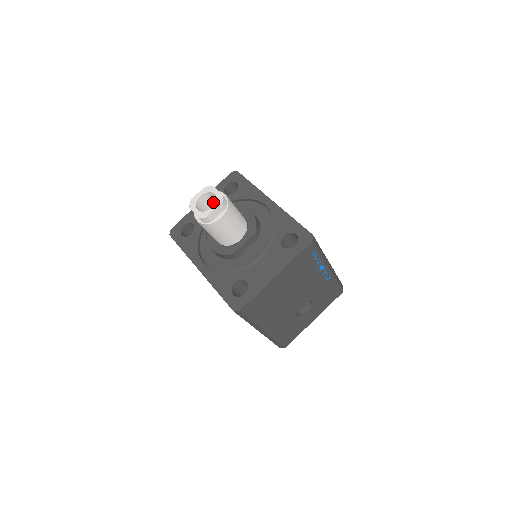
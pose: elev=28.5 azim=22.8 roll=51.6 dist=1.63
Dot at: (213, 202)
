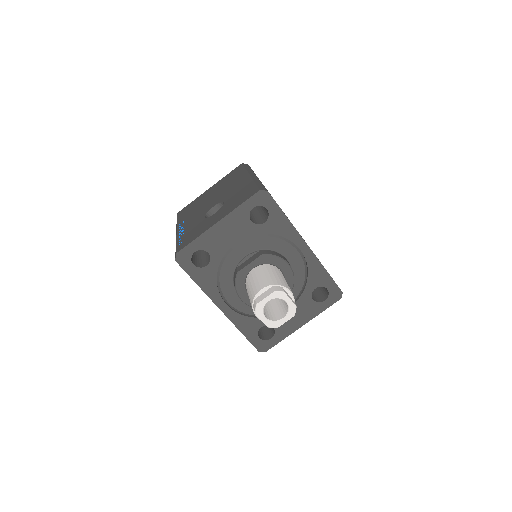
Dot at: occluded
